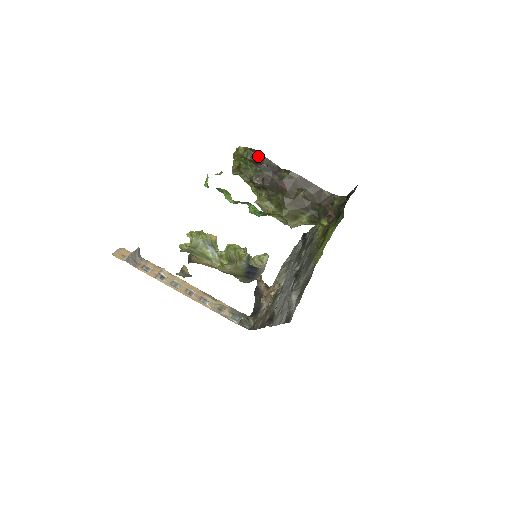
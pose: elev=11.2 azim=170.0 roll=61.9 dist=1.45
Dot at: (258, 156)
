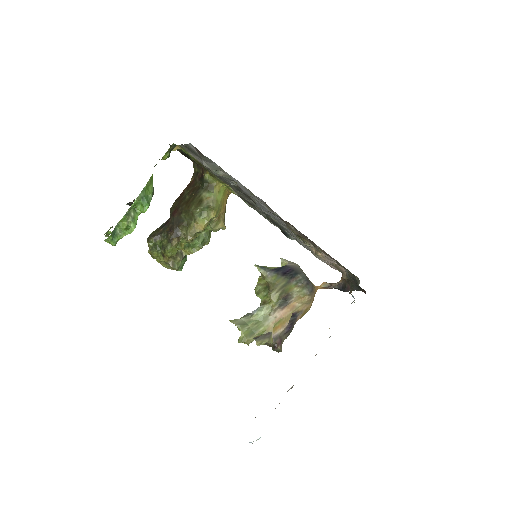
Dot at: (153, 234)
